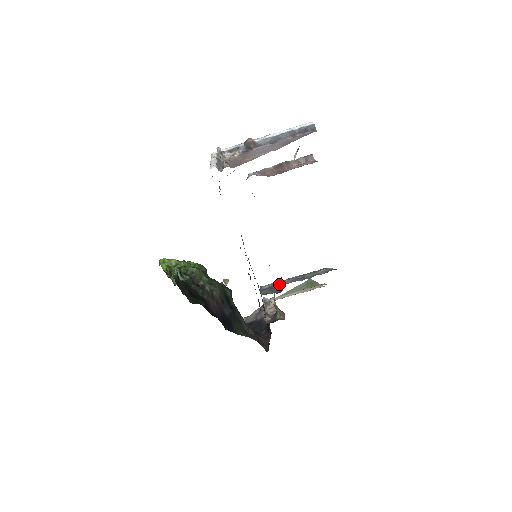
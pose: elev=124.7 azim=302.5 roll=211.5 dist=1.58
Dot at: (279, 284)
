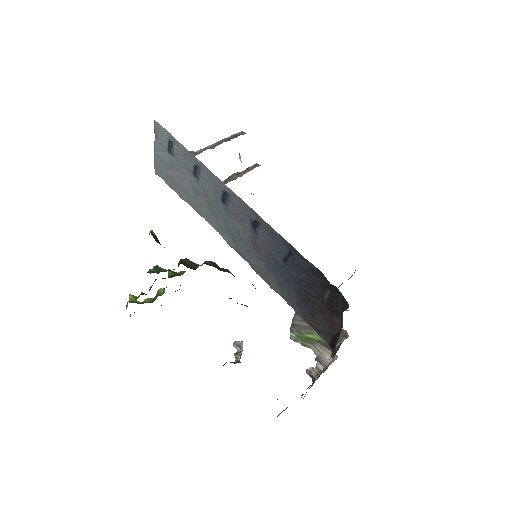
Dot at: occluded
